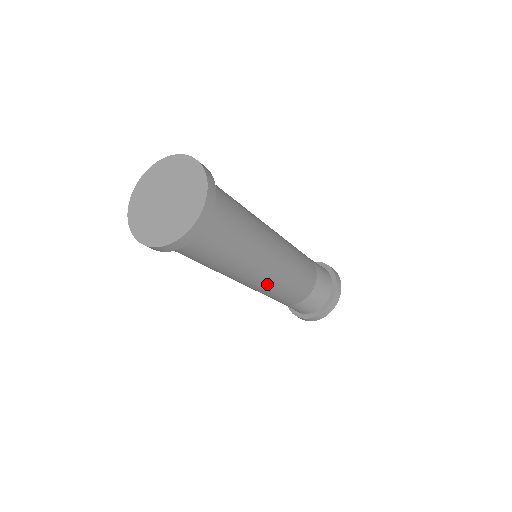
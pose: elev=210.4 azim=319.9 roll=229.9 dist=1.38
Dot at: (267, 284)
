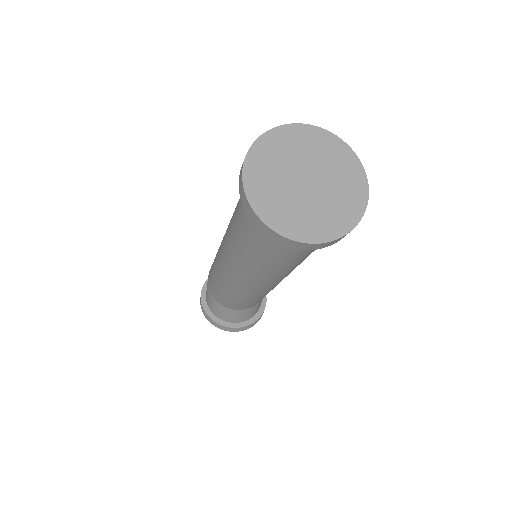
Dot at: (239, 287)
